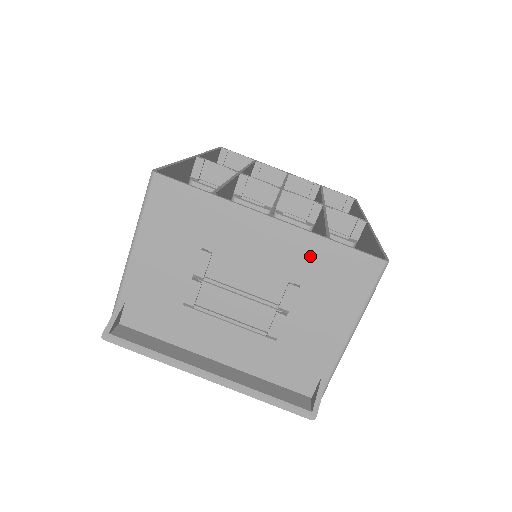
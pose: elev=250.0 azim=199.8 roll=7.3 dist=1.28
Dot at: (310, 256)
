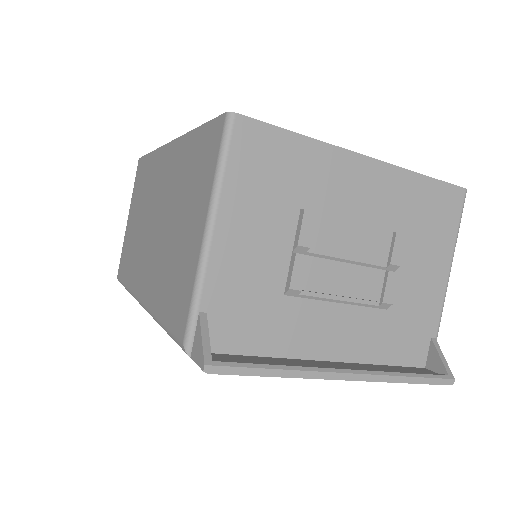
Dot at: (407, 197)
